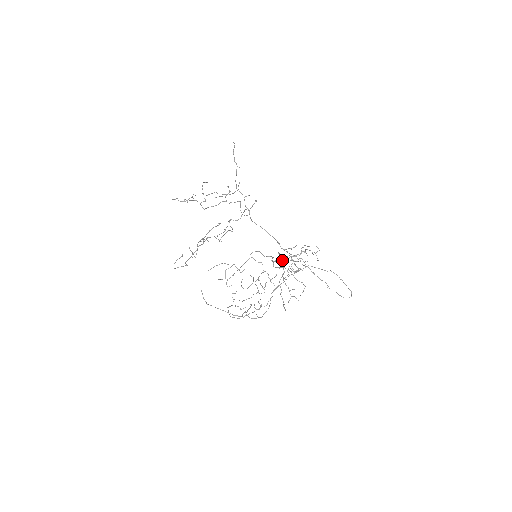
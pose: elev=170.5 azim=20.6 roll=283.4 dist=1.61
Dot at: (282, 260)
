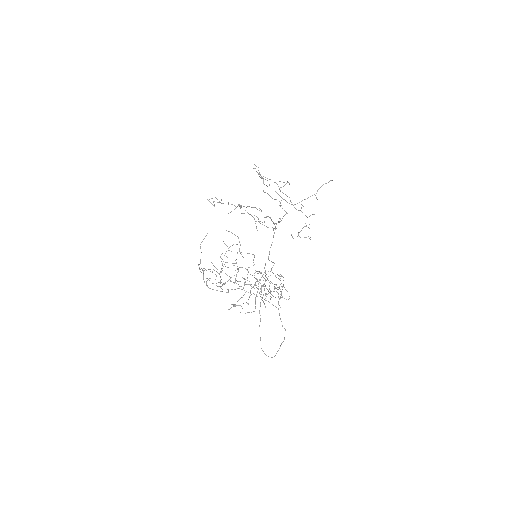
Dot at: (259, 272)
